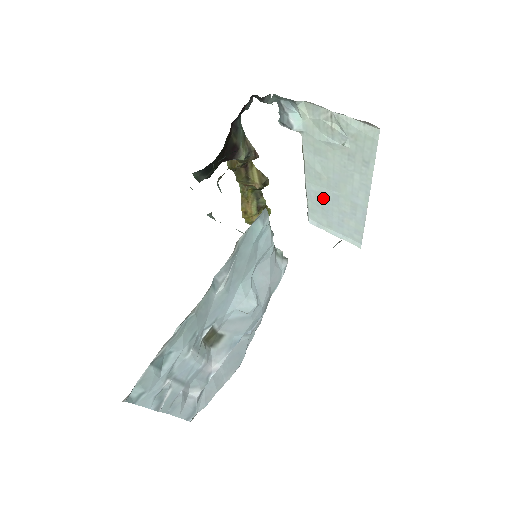
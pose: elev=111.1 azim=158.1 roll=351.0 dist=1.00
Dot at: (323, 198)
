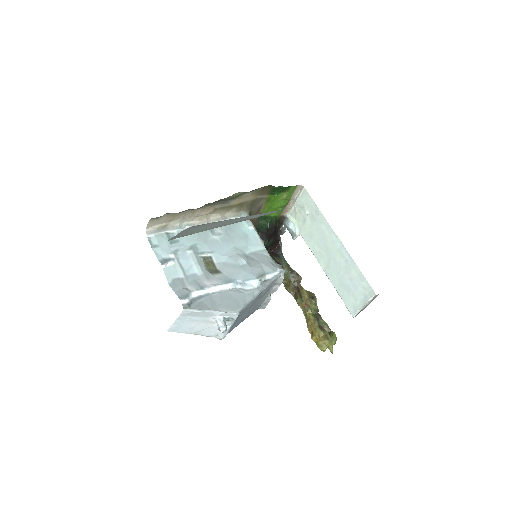
Dot at: (335, 272)
